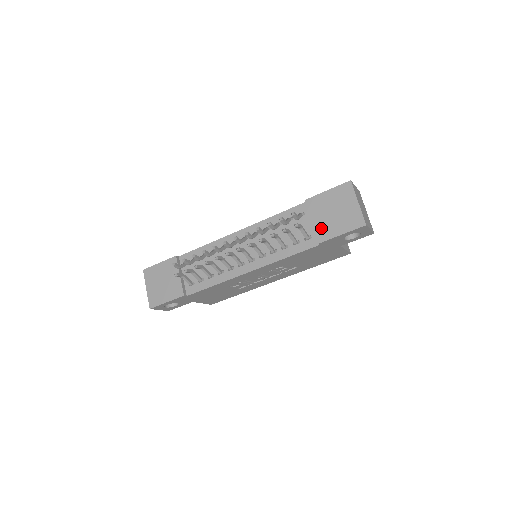
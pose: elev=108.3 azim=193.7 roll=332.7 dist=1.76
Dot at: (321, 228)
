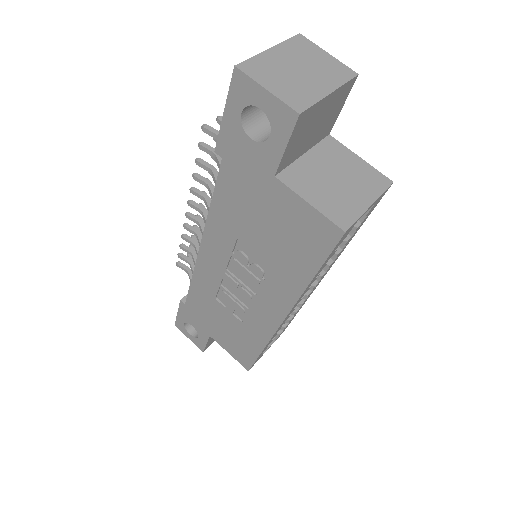
Dot at: occluded
